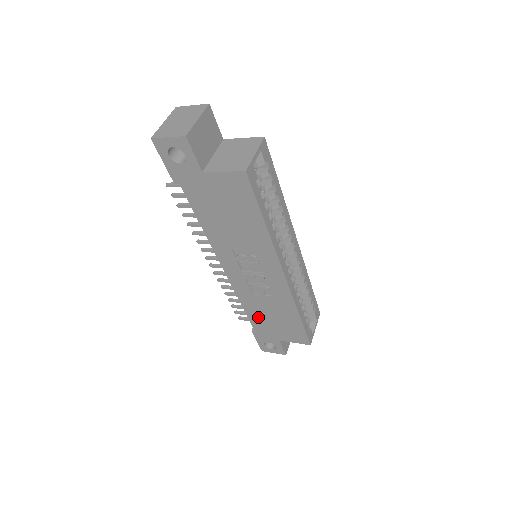
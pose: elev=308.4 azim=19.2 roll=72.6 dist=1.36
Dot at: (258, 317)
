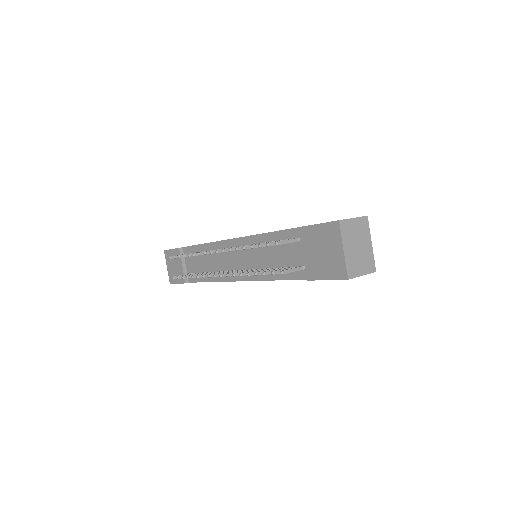
Dot at: occluded
